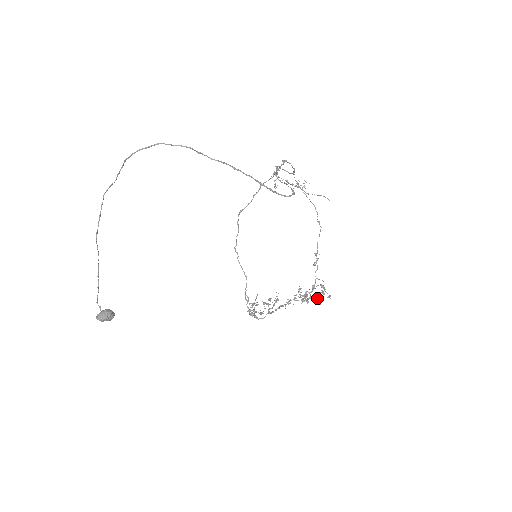
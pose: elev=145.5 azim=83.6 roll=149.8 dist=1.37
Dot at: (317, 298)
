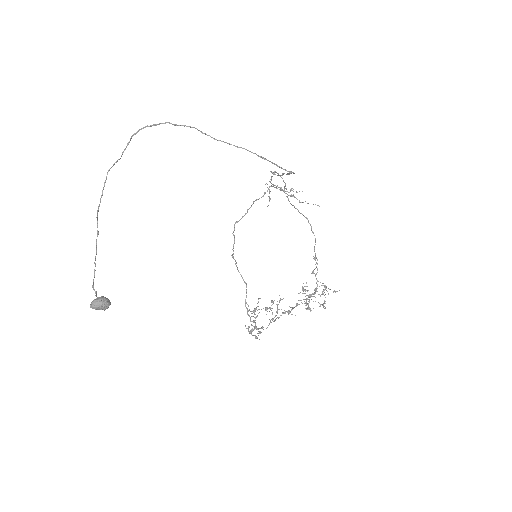
Dot at: (322, 294)
